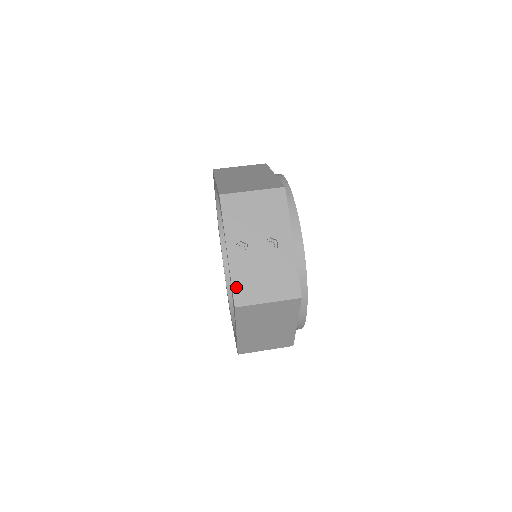
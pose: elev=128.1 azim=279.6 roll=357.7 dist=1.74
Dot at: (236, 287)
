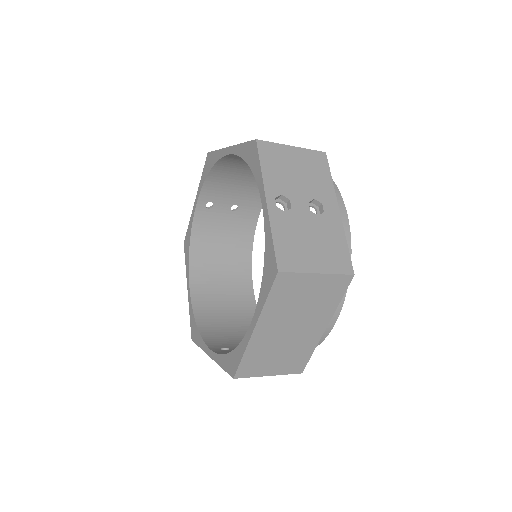
Dot at: (279, 247)
